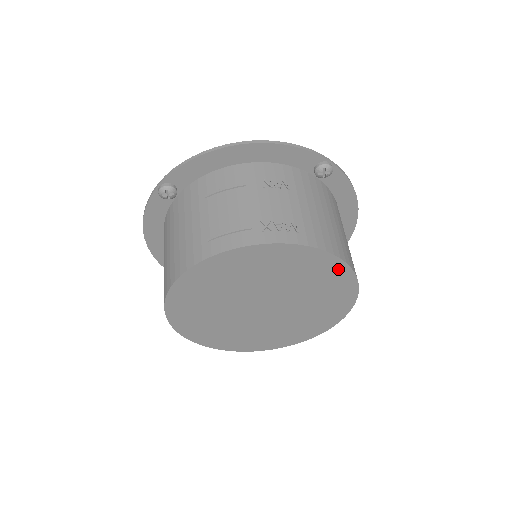
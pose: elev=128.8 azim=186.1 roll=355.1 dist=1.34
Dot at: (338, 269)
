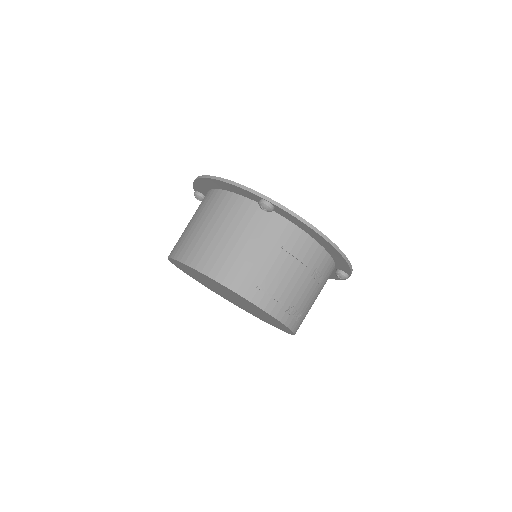
Dot at: (286, 331)
